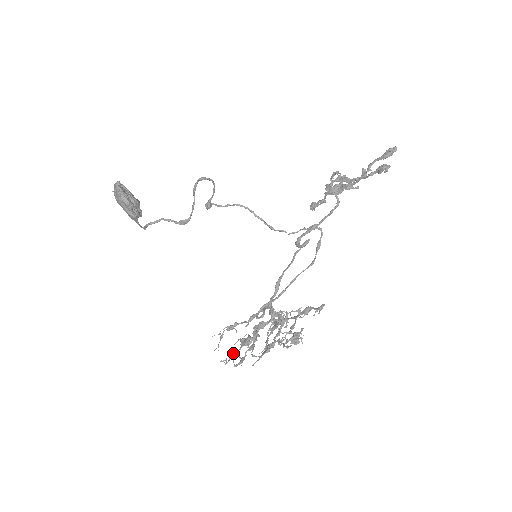
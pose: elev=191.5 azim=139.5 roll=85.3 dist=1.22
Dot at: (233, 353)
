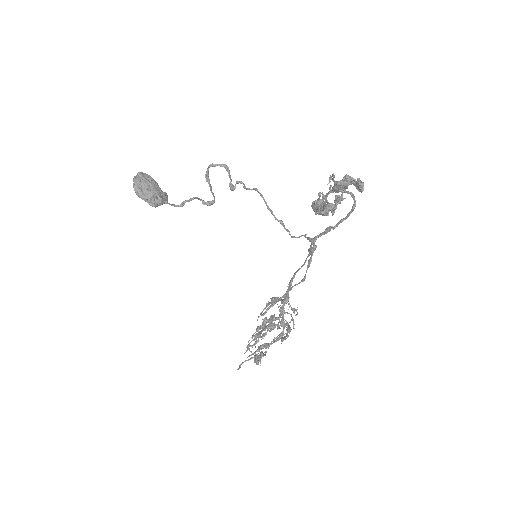
Dot at: occluded
